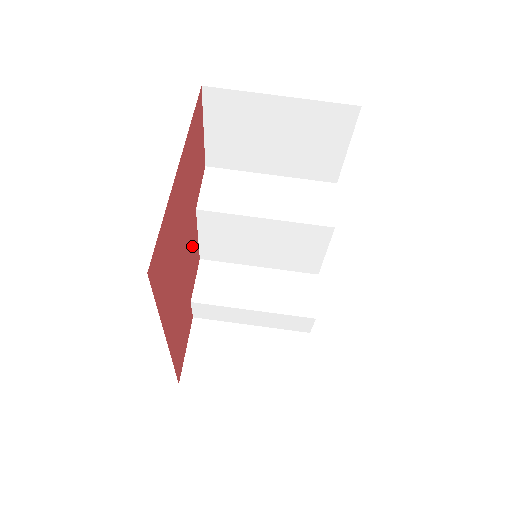
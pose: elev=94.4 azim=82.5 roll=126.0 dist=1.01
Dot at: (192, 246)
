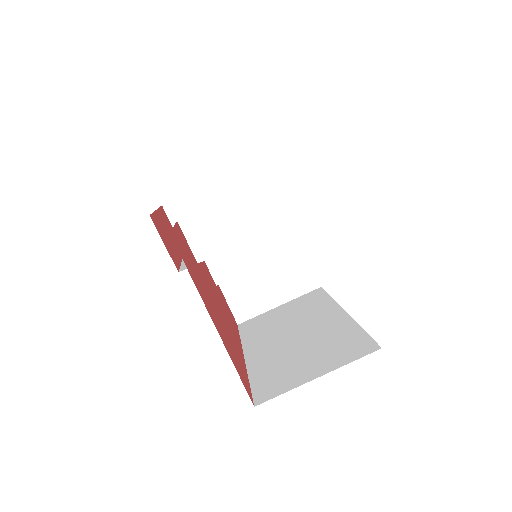
Dot at: (207, 278)
